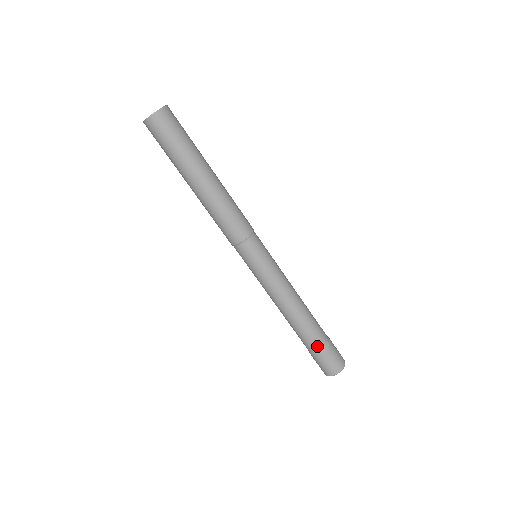
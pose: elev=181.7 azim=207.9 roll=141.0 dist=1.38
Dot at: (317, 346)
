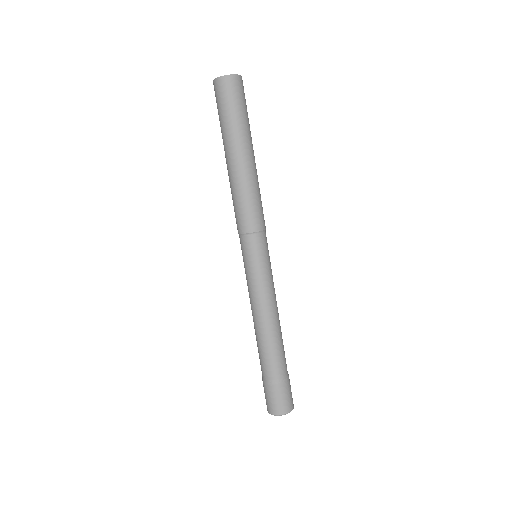
Dot at: (280, 374)
